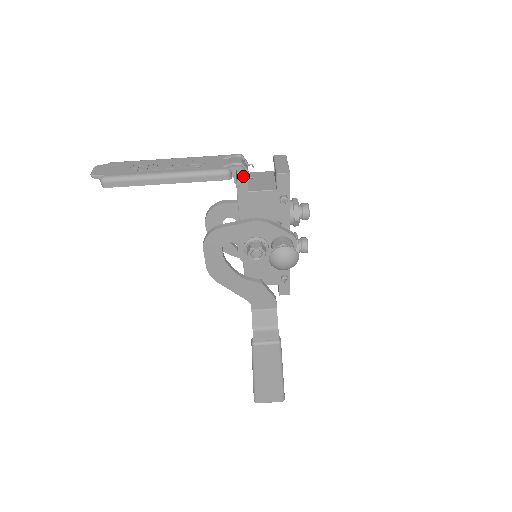
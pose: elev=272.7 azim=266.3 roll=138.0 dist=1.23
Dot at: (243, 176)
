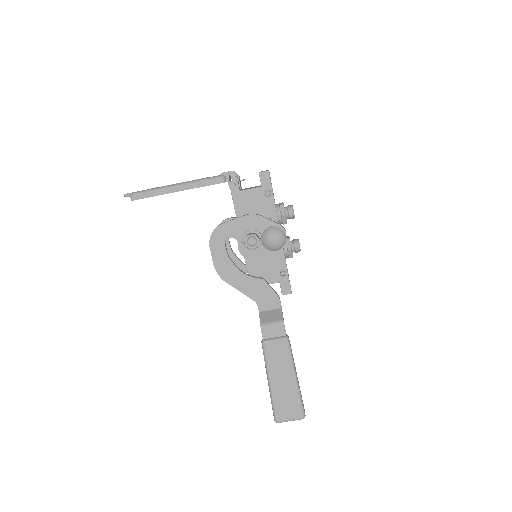
Dot at: occluded
